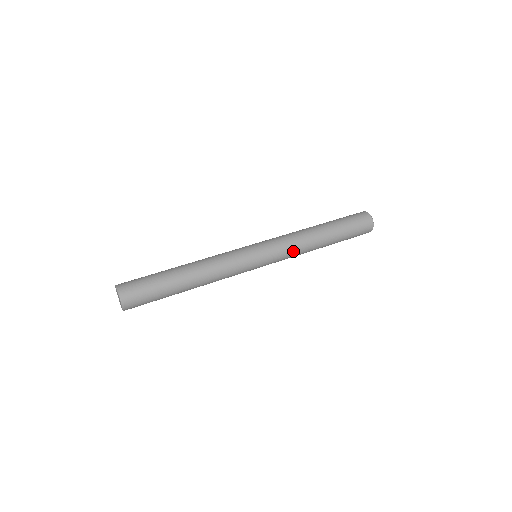
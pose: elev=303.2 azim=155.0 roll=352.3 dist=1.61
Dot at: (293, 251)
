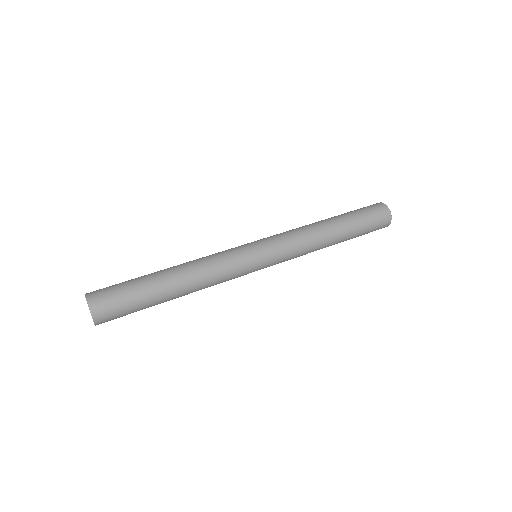
Dot at: (300, 248)
